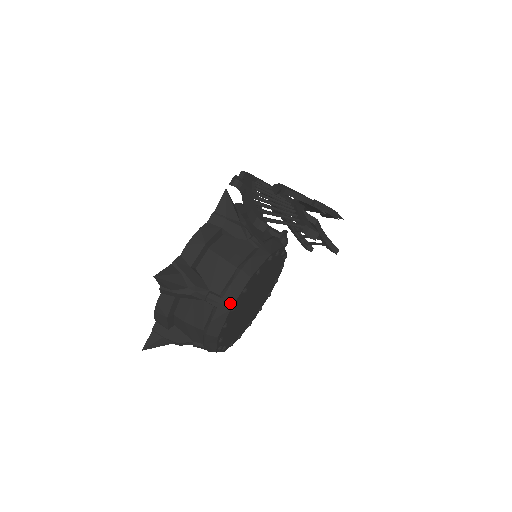
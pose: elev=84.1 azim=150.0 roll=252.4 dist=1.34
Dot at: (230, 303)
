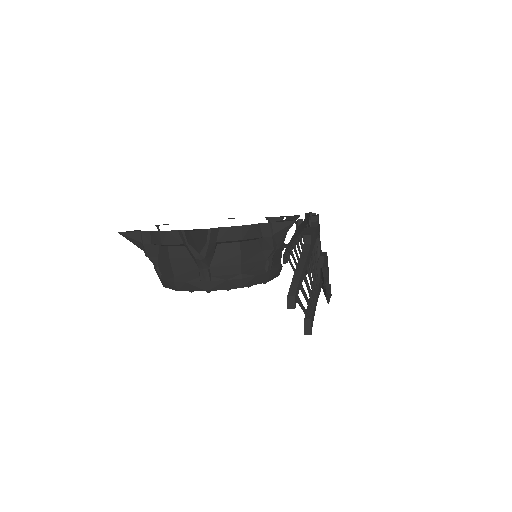
Dot at: (212, 288)
